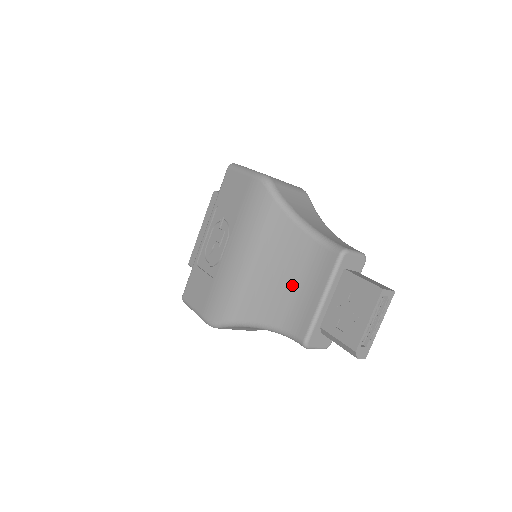
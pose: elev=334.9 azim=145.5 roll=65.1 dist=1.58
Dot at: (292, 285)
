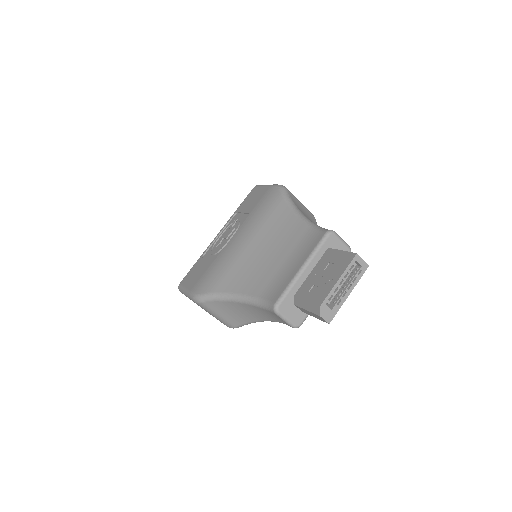
Dot at: (279, 261)
